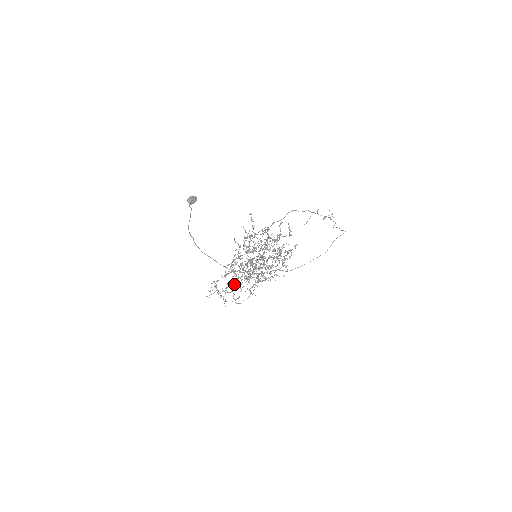
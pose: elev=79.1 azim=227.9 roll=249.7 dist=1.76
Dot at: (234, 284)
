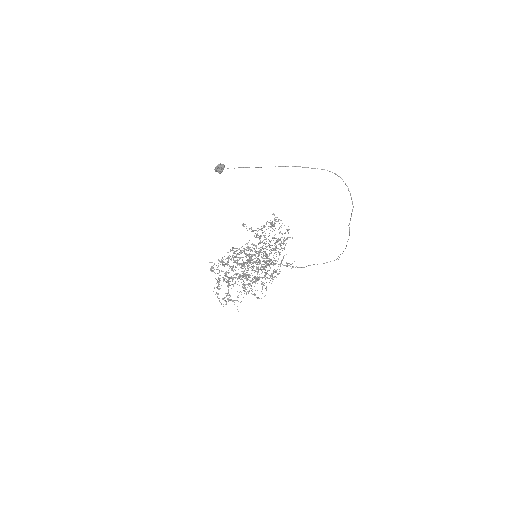
Dot at: occluded
